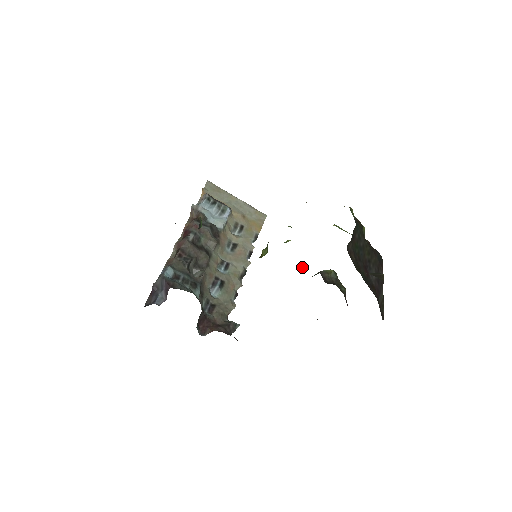
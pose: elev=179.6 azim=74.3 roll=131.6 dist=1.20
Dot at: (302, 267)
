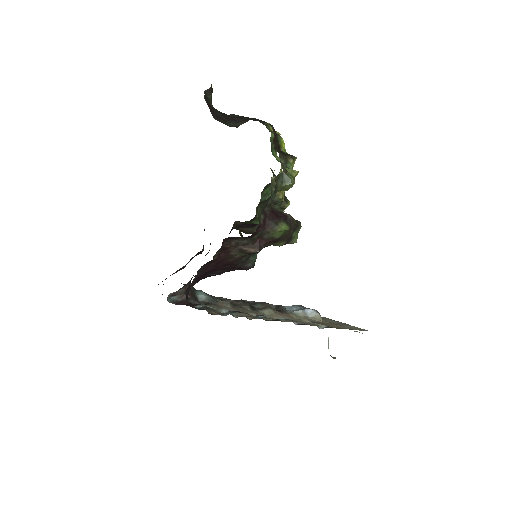
Dot at: occluded
